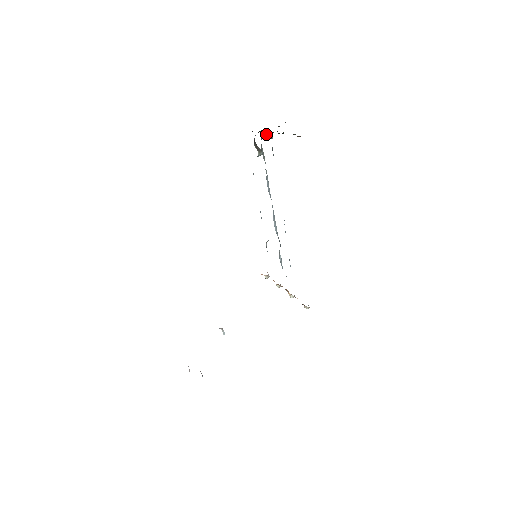
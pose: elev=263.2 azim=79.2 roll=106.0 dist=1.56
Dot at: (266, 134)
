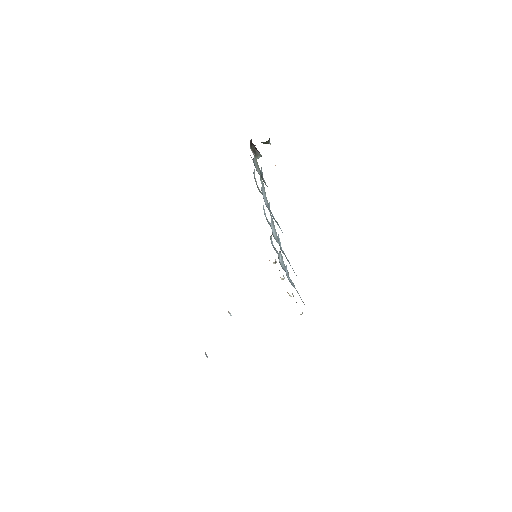
Dot at: (261, 142)
